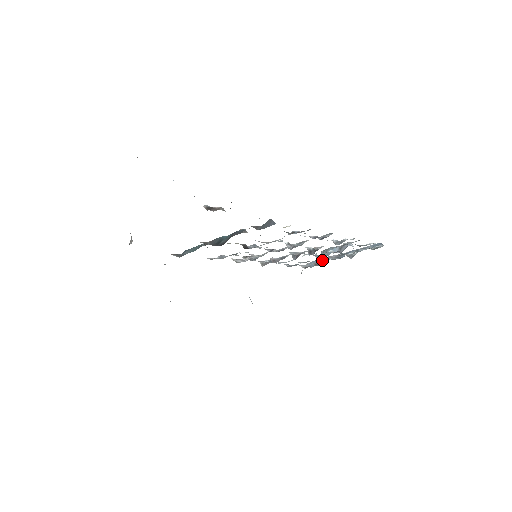
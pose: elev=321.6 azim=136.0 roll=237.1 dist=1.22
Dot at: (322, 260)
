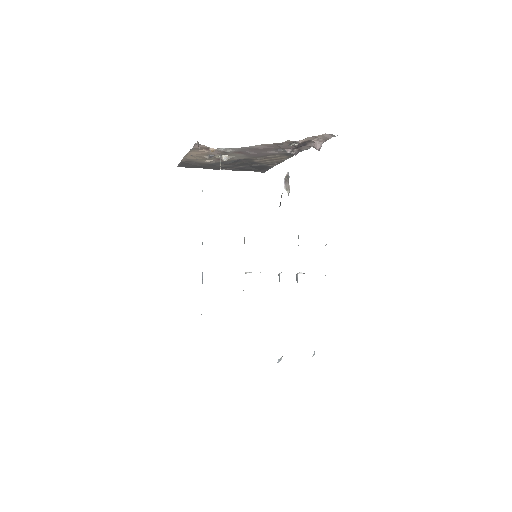
Dot at: occluded
